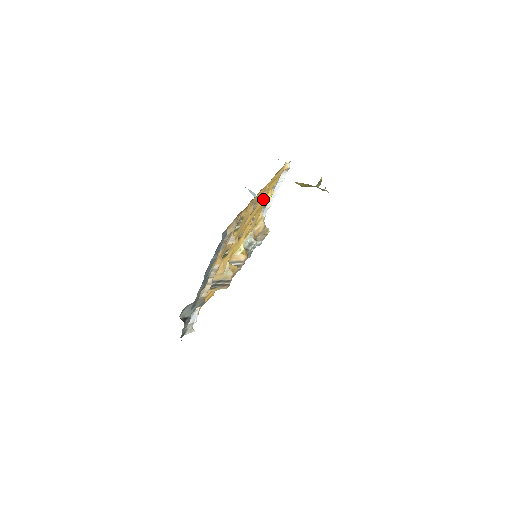
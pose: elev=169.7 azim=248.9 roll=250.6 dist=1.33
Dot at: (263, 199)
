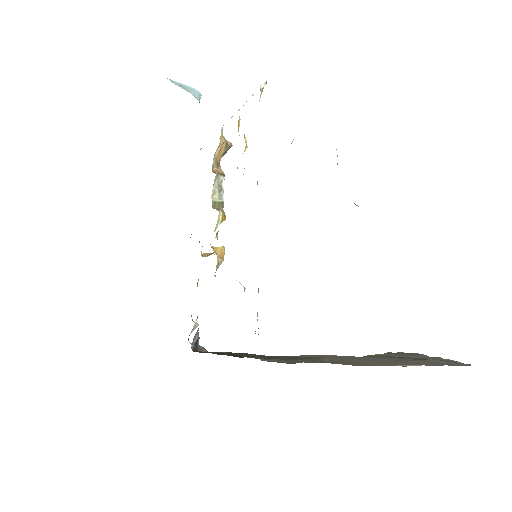
Dot at: occluded
